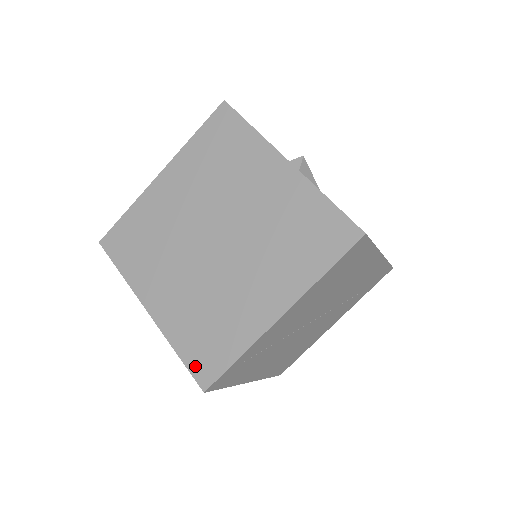
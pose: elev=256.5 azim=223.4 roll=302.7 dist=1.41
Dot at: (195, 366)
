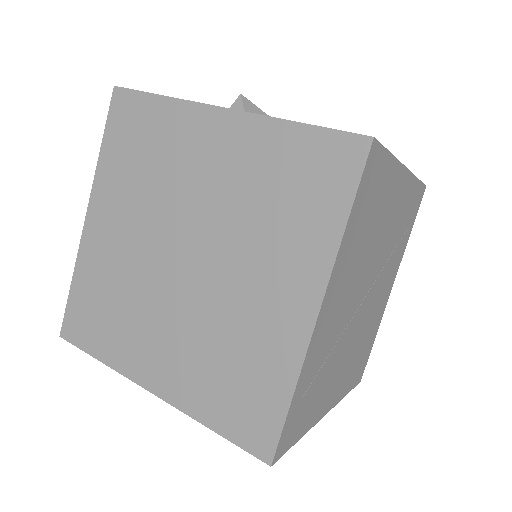
Dot at: (242, 435)
